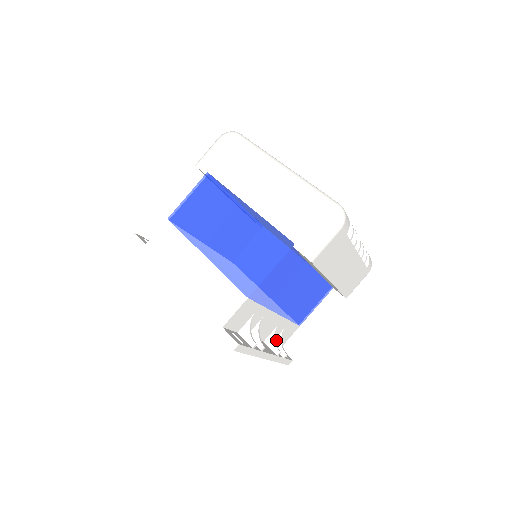
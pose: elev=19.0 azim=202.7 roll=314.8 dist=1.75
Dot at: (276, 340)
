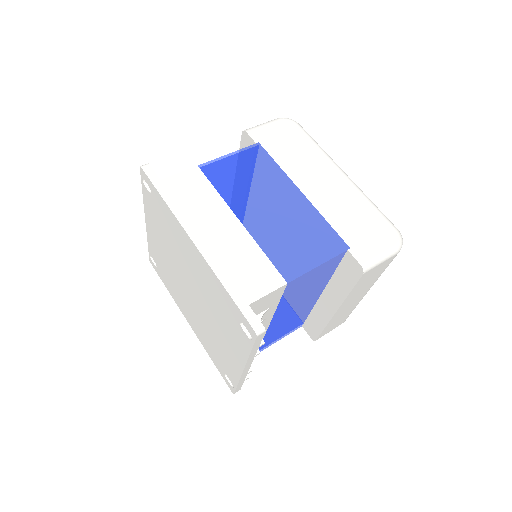
Dot at: occluded
